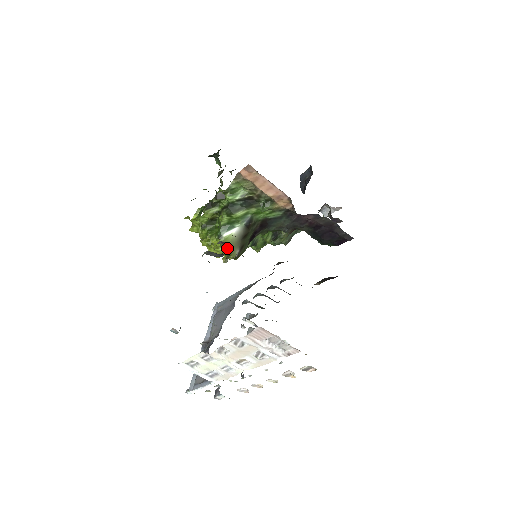
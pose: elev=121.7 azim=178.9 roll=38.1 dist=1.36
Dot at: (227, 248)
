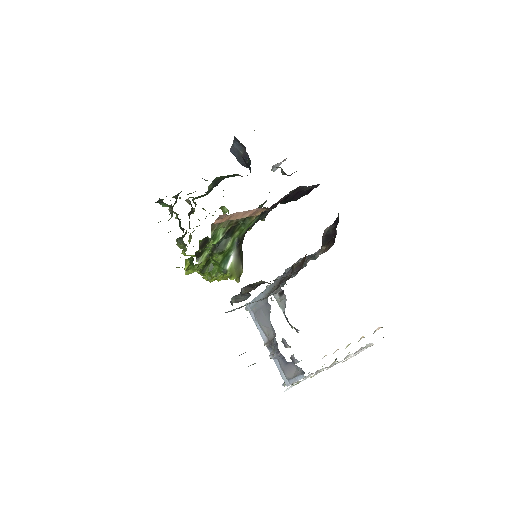
Dot at: (235, 274)
